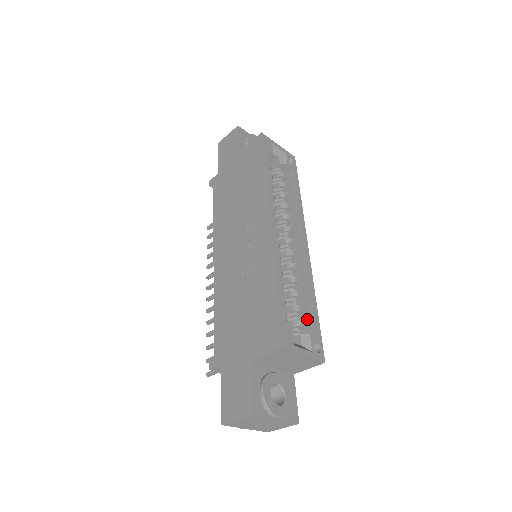
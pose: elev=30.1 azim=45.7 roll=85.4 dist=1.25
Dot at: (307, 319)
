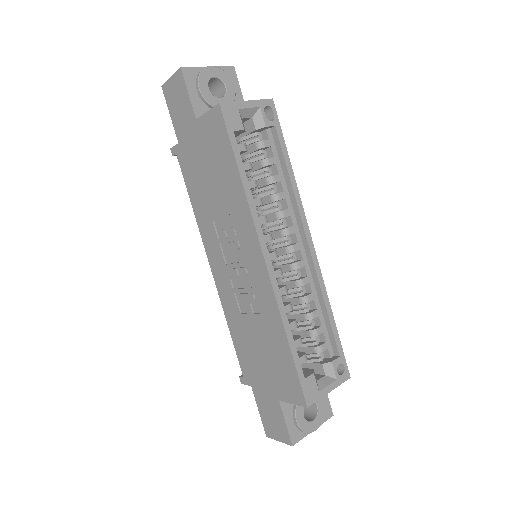
Dot at: (326, 338)
